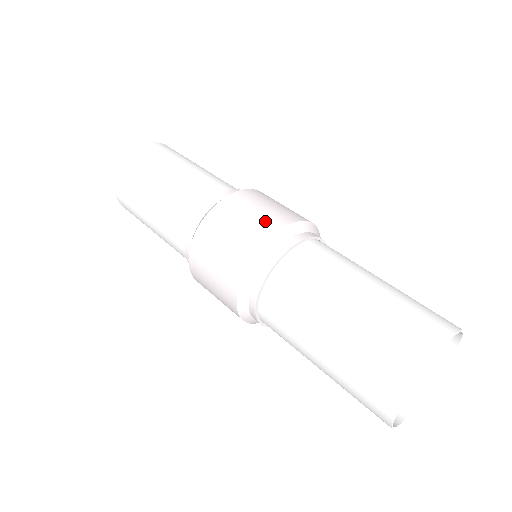
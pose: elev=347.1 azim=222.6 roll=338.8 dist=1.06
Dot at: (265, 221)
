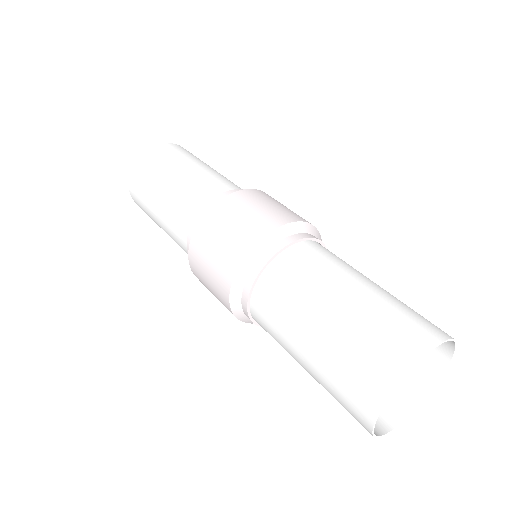
Dot at: (285, 212)
